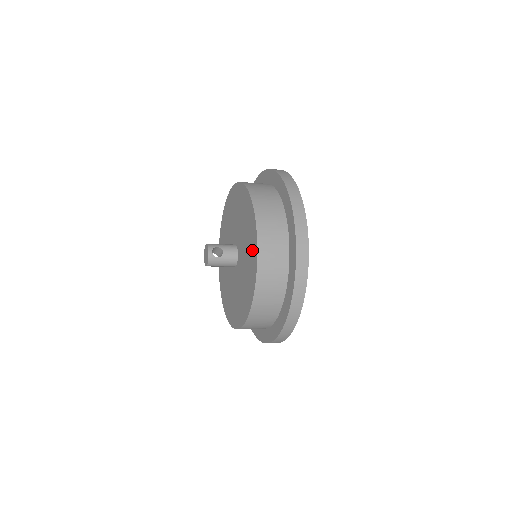
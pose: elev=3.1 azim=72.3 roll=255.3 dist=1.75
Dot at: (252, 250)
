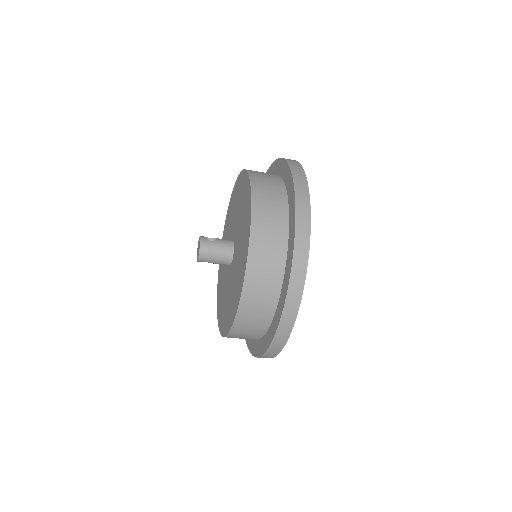
Dot at: (244, 190)
